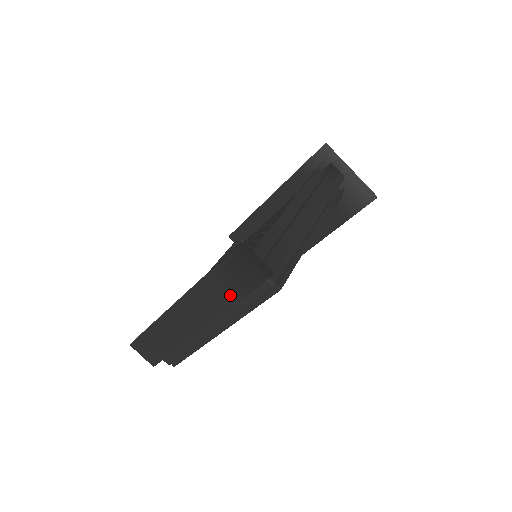
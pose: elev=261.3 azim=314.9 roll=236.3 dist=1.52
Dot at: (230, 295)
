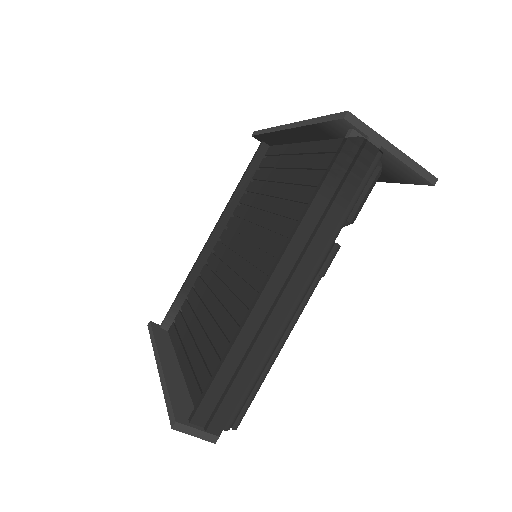
Dot at: occluded
